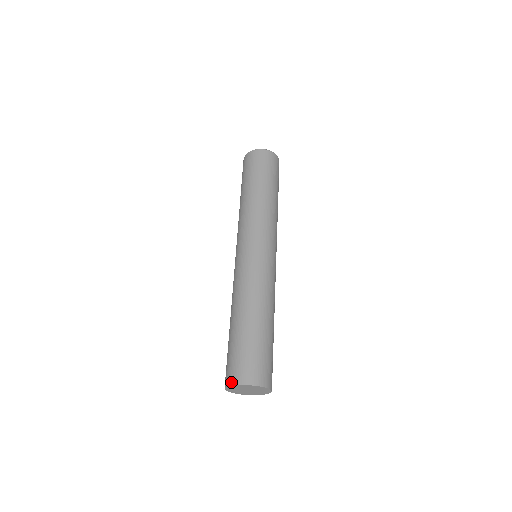
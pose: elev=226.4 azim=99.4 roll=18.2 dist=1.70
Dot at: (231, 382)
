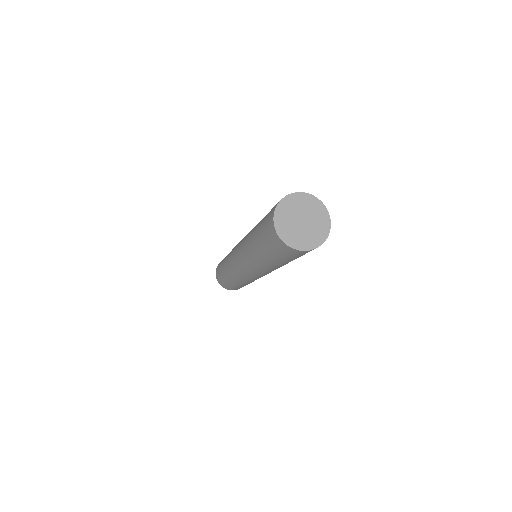
Dot at: (288, 195)
